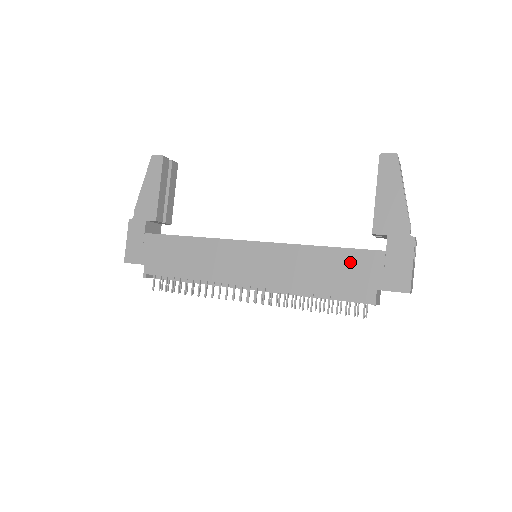
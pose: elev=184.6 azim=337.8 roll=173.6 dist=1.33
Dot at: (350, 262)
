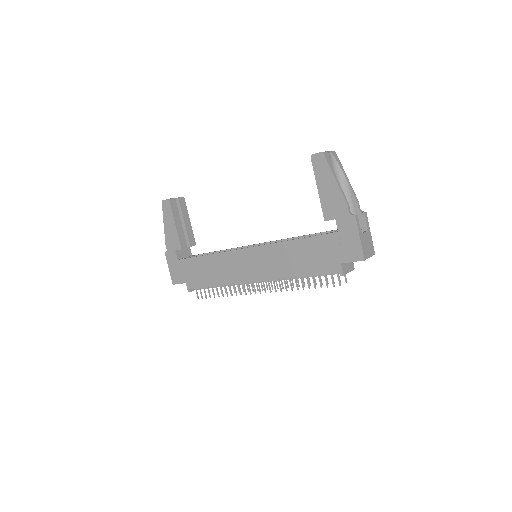
Dot at: (316, 247)
